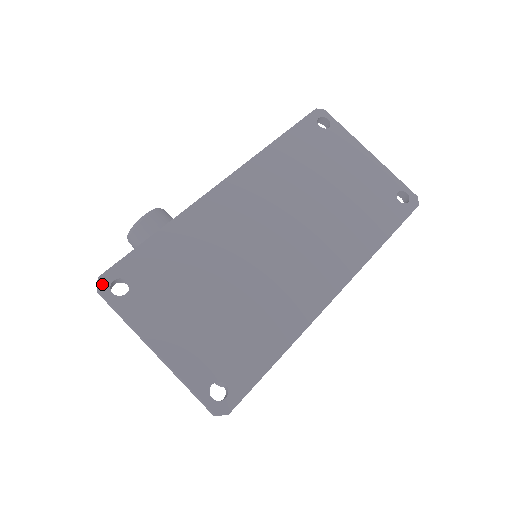
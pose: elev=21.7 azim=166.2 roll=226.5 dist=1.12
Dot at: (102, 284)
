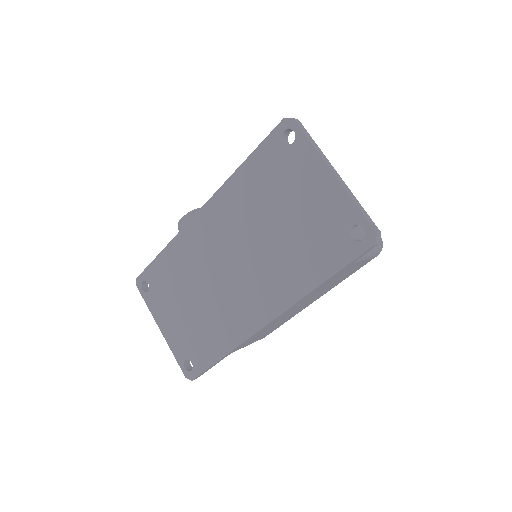
Dot at: (138, 283)
